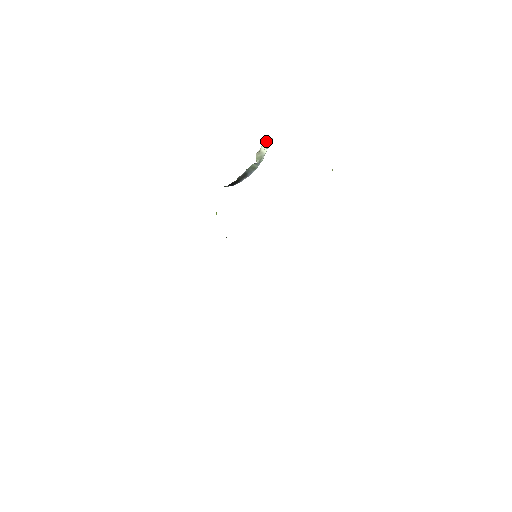
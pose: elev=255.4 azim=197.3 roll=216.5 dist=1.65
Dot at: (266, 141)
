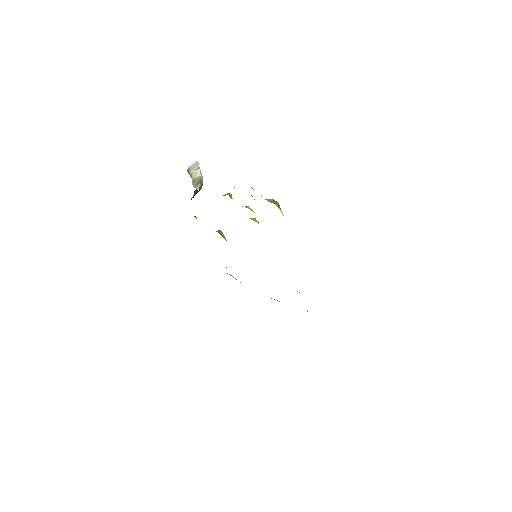
Dot at: (192, 169)
